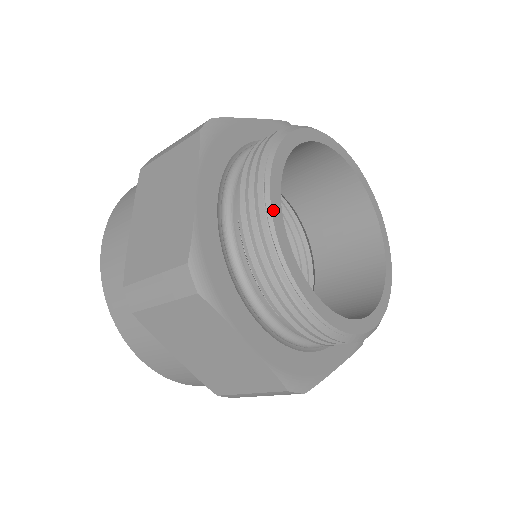
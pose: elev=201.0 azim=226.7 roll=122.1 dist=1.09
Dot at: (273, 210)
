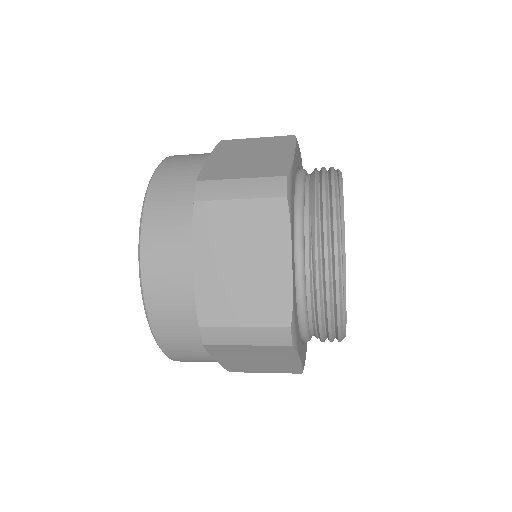
Dot at: occluded
